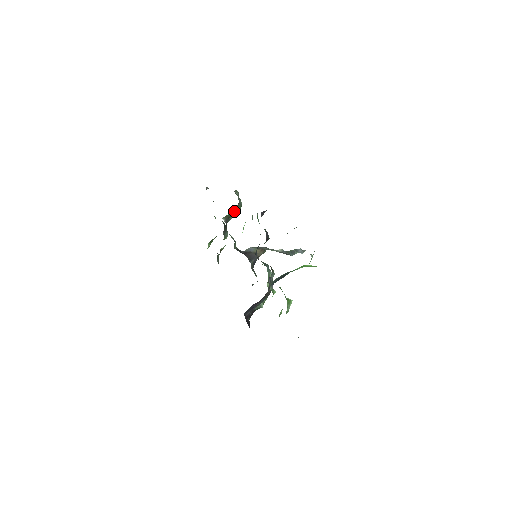
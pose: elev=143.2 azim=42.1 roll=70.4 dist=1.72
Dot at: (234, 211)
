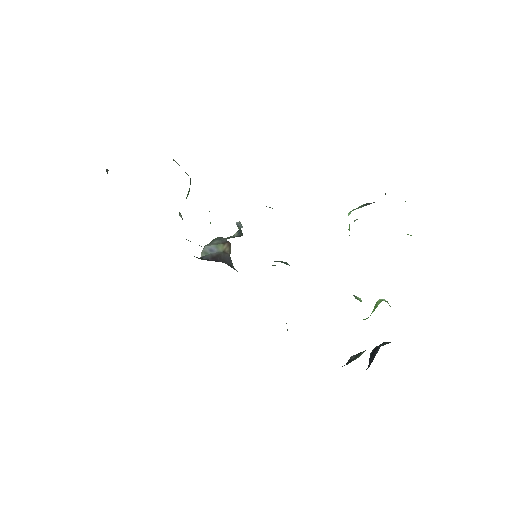
Dot at: occluded
